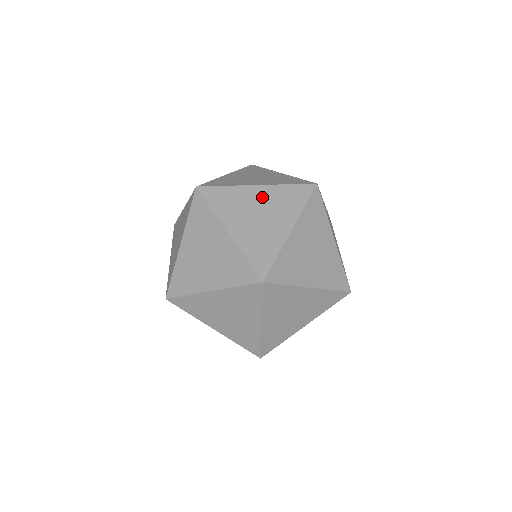
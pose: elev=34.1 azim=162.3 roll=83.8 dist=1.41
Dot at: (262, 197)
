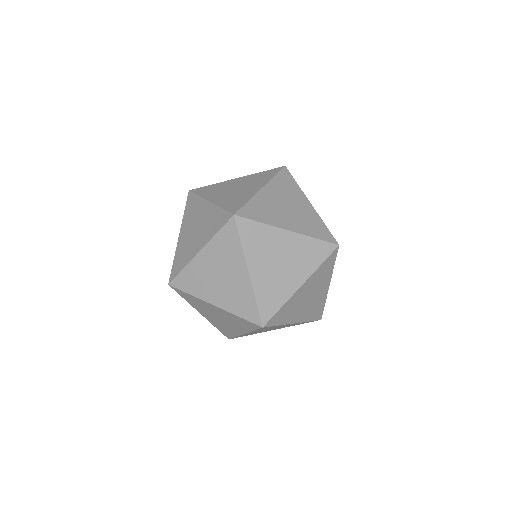
Dot at: (307, 288)
